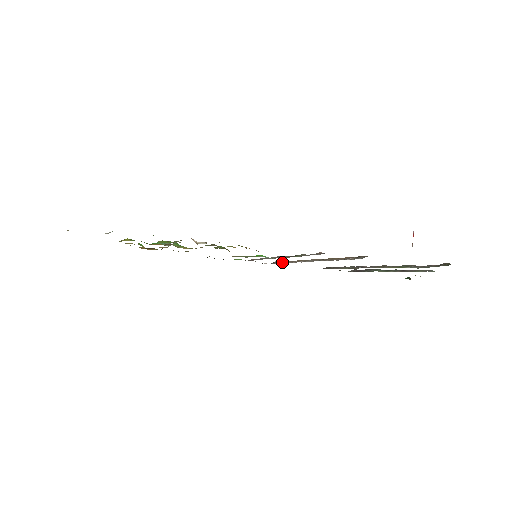
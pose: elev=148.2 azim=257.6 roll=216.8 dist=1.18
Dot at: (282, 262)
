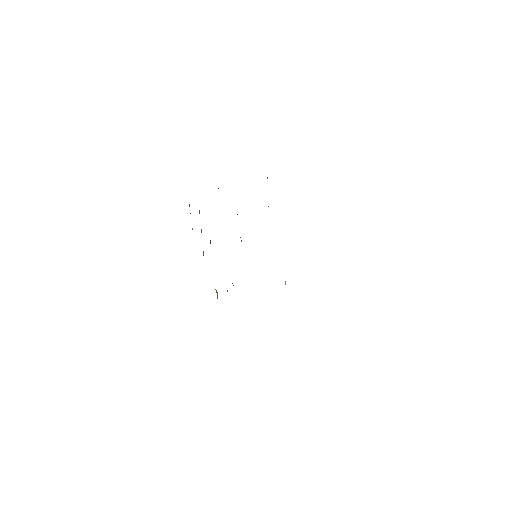
Dot at: occluded
